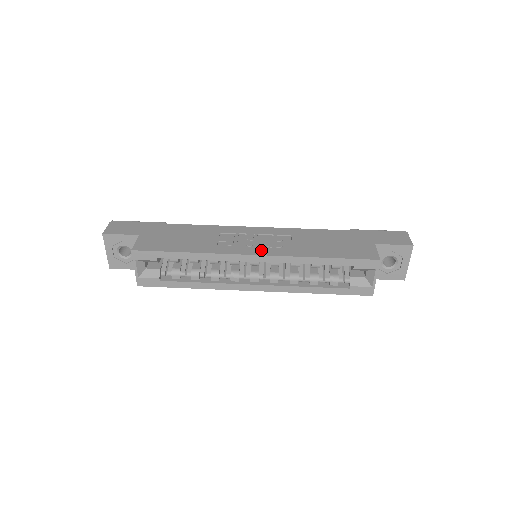
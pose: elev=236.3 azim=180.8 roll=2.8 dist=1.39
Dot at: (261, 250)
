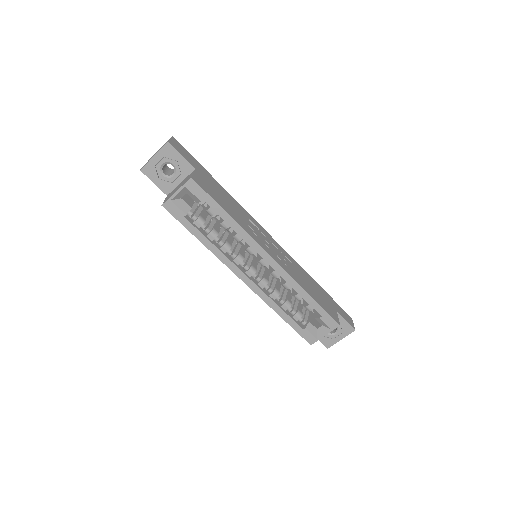
Dot at: (276, 257)
